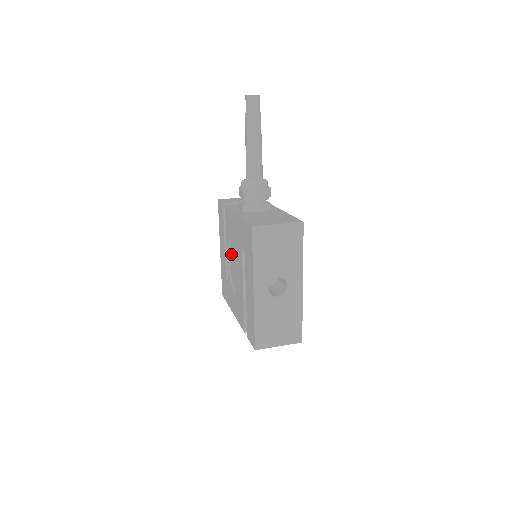
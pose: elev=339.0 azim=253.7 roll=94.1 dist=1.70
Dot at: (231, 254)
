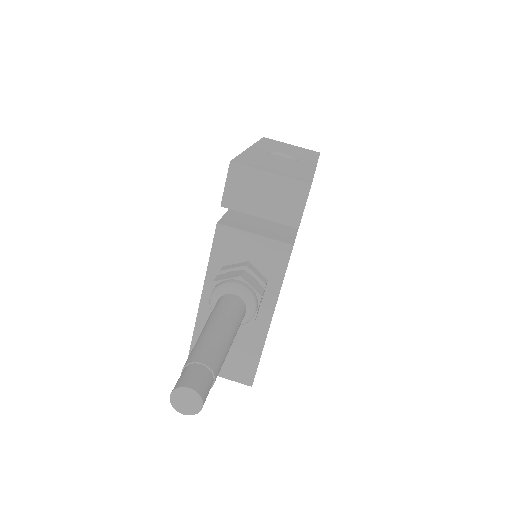
Dot at: occluded
